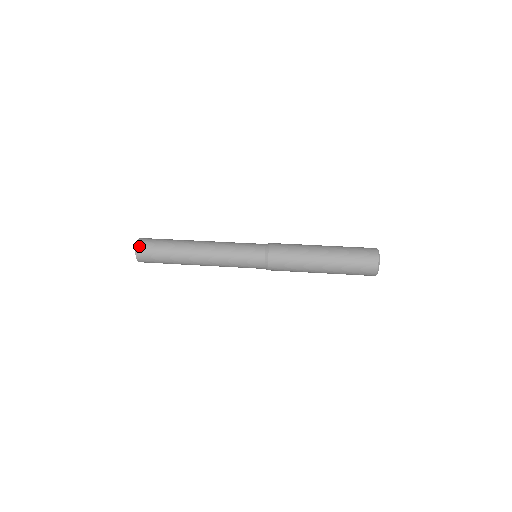
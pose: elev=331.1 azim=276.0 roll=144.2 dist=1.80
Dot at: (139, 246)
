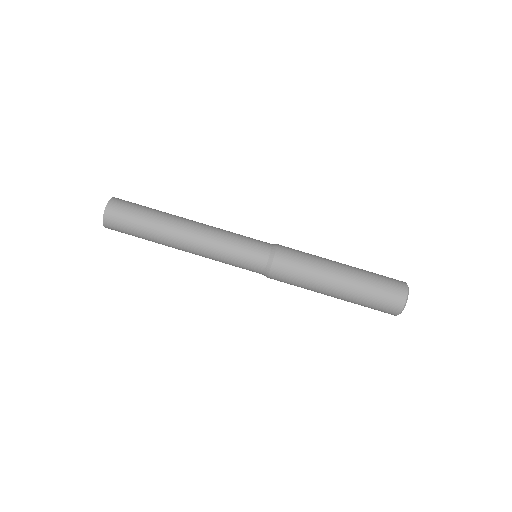
Dot at: (109, 212)
